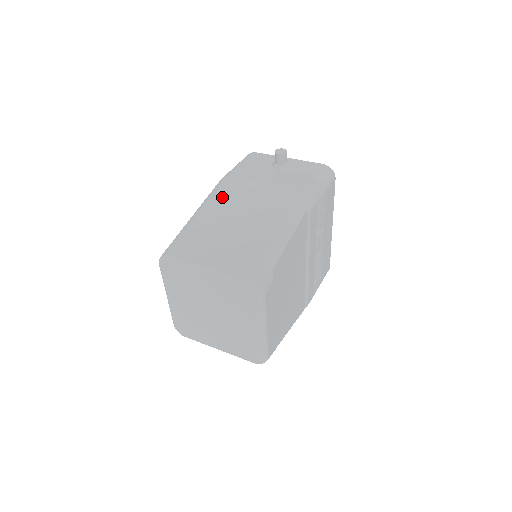
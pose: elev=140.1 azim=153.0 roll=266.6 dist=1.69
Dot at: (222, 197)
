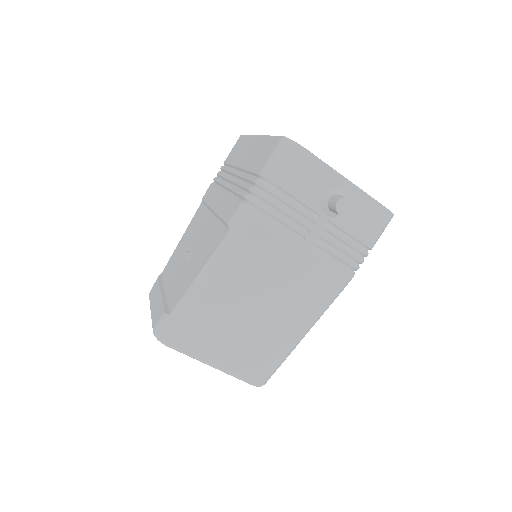
Dot at: (242, 265)
